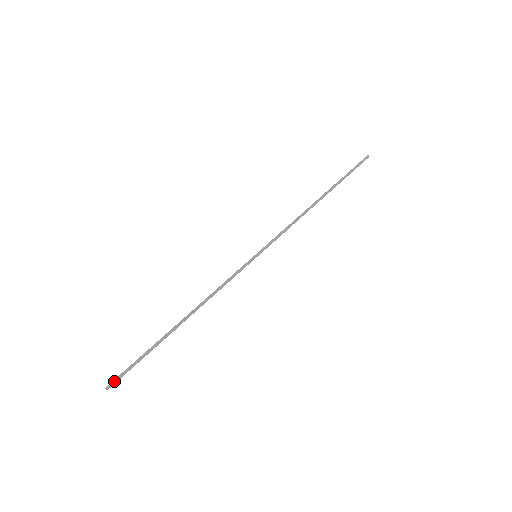
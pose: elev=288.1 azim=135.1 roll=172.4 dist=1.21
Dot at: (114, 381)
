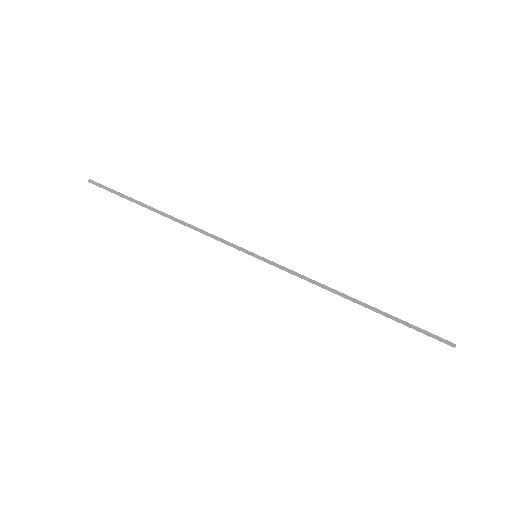
Dot at: (96, 184)
